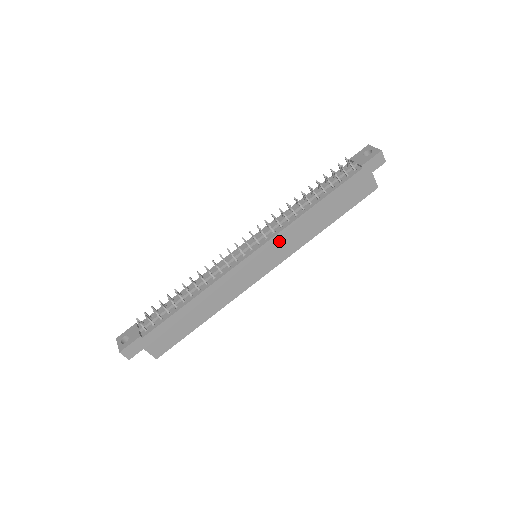
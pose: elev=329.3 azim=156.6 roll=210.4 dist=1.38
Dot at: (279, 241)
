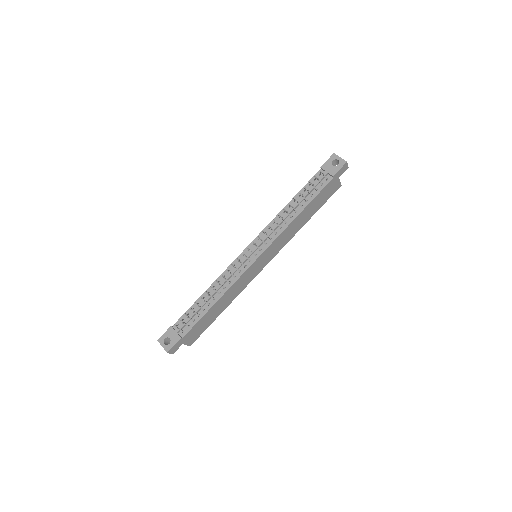
Dot at: (275, 244)
